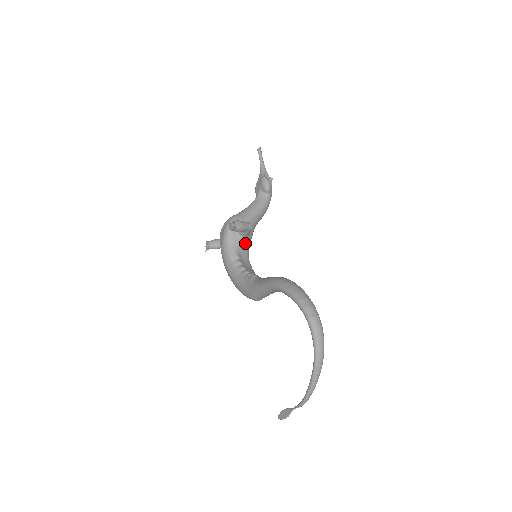
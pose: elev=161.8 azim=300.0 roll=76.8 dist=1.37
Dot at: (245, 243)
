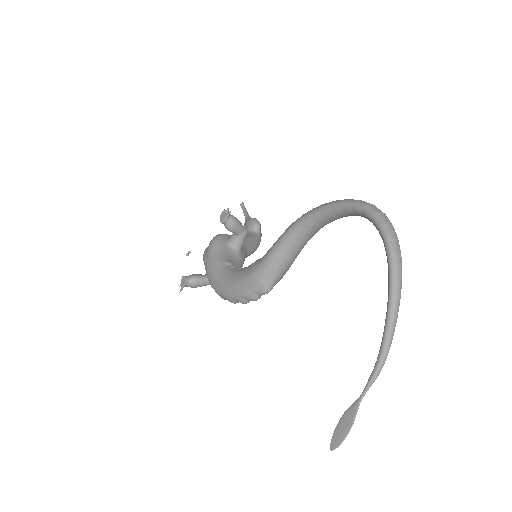
Dot at: (237, 258)
